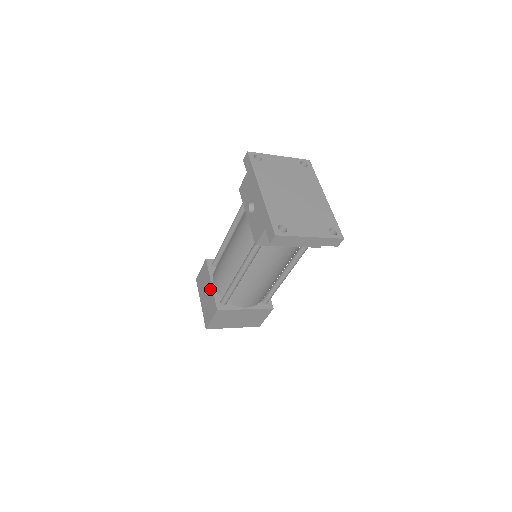
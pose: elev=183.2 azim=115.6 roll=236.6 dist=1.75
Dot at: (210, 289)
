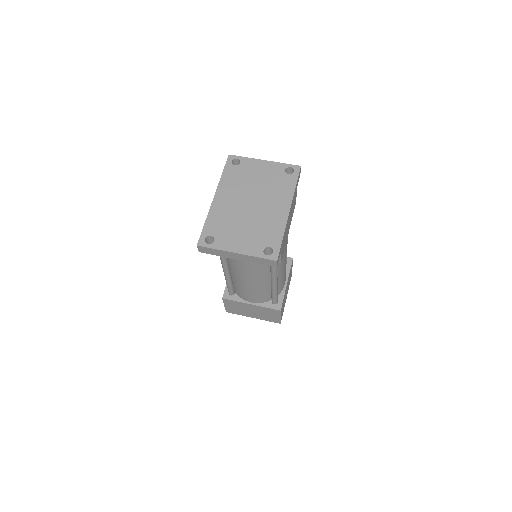
Dot at: occluded
